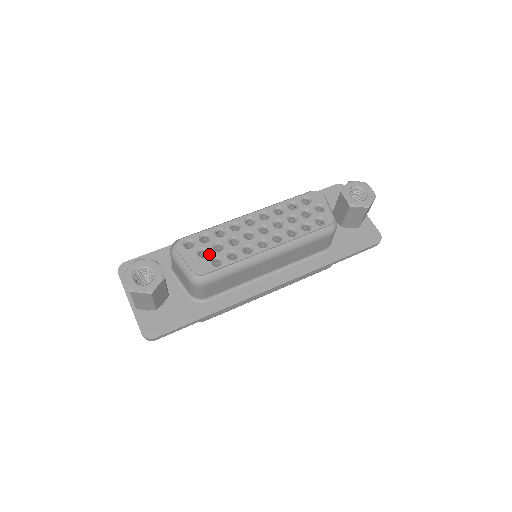
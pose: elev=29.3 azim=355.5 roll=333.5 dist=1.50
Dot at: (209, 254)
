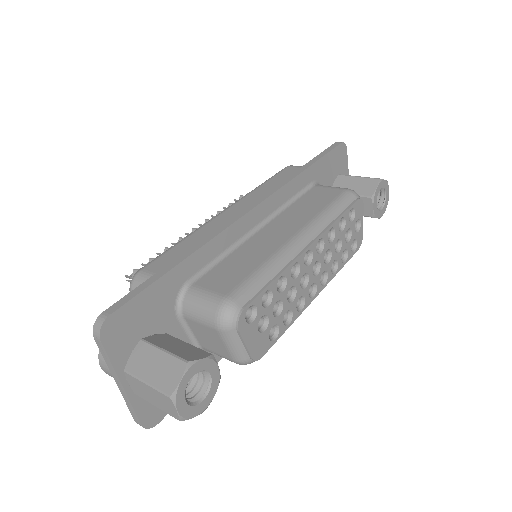
Dot at: (269, 324)
